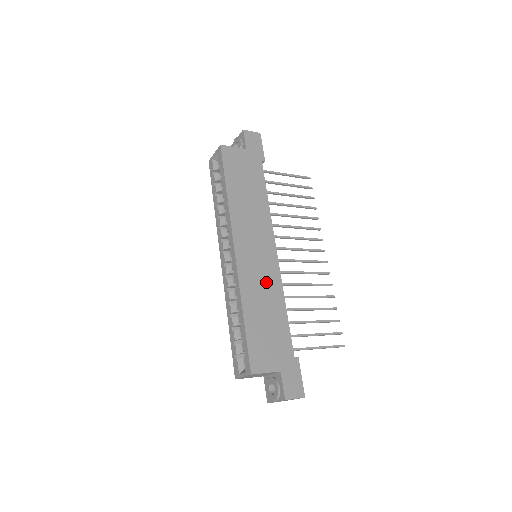
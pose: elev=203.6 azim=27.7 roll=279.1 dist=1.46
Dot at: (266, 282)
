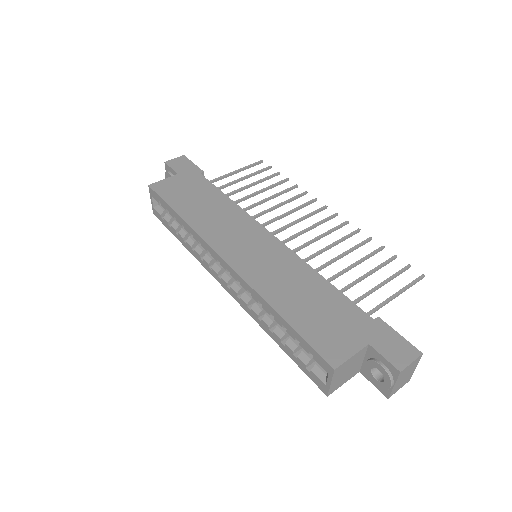
Dot at: (281, 267)
